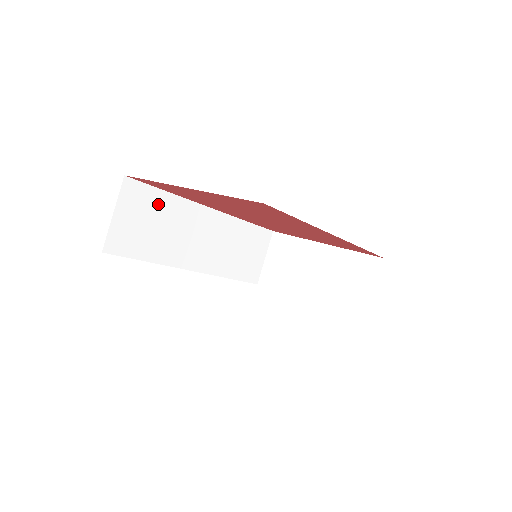
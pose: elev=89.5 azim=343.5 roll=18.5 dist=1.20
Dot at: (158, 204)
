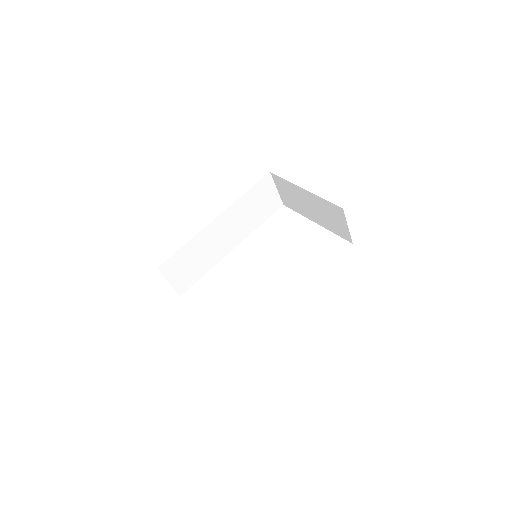
Dot at: (185, 254)
